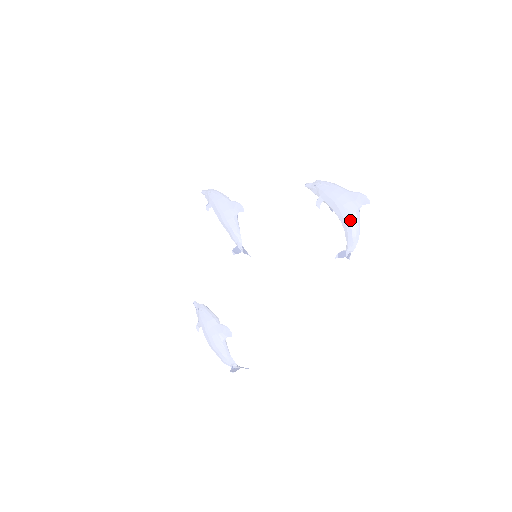
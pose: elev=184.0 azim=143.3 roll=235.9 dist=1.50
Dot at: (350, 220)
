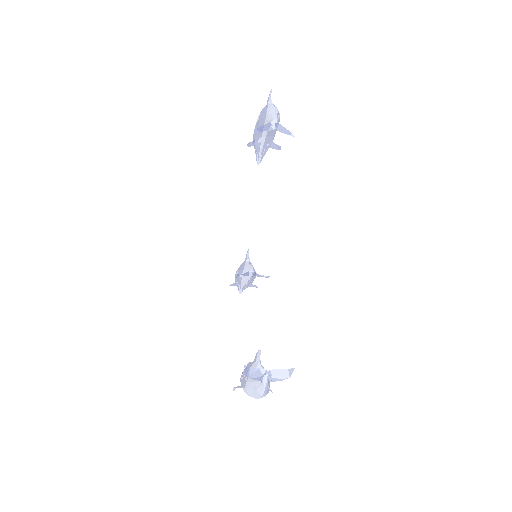
Dot at: (262, 112)
